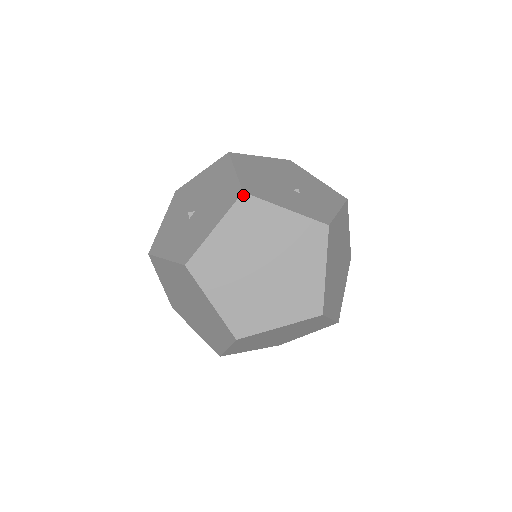
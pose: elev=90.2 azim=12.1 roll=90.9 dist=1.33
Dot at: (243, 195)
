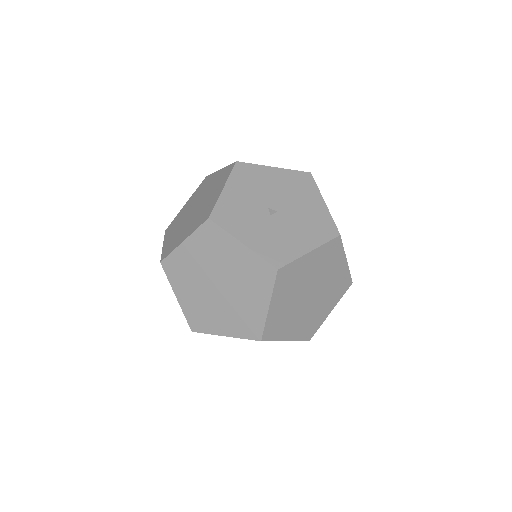
Dot at: (339, 237)
